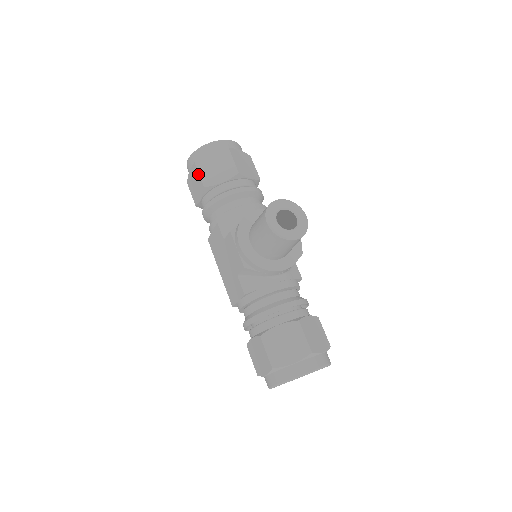
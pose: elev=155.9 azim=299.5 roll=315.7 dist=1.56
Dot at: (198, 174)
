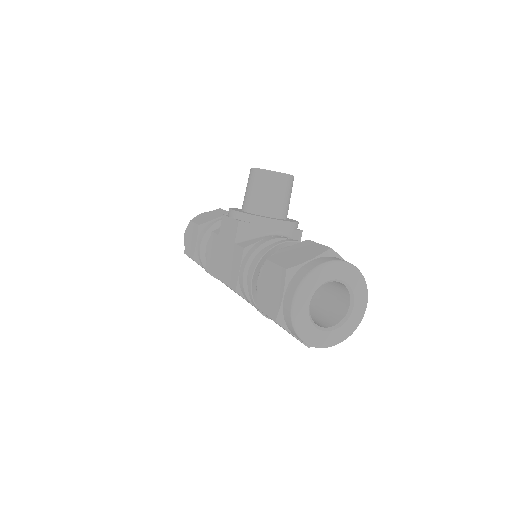
Dot at: (193, 224)
